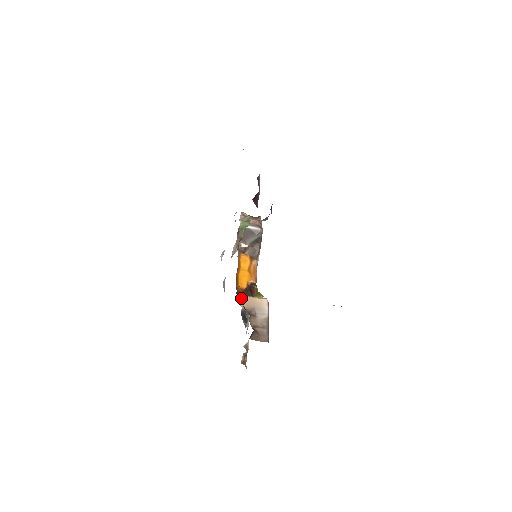
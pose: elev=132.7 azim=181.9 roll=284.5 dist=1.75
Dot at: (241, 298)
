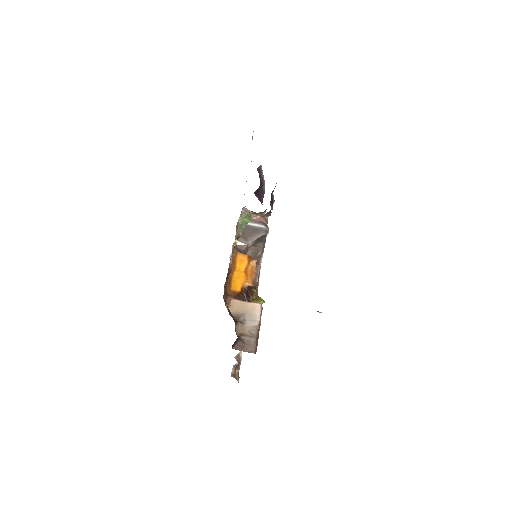
Dot at: (230, 302)
